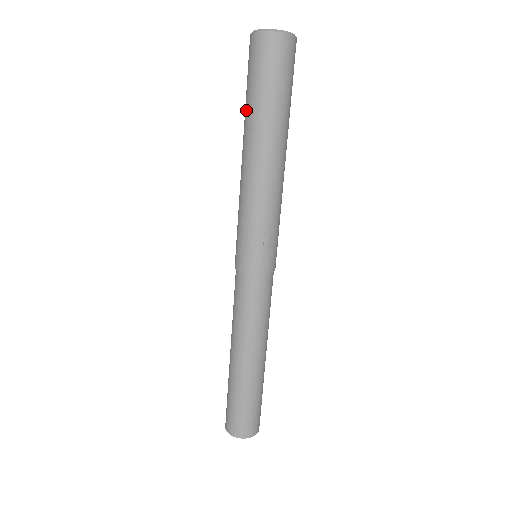
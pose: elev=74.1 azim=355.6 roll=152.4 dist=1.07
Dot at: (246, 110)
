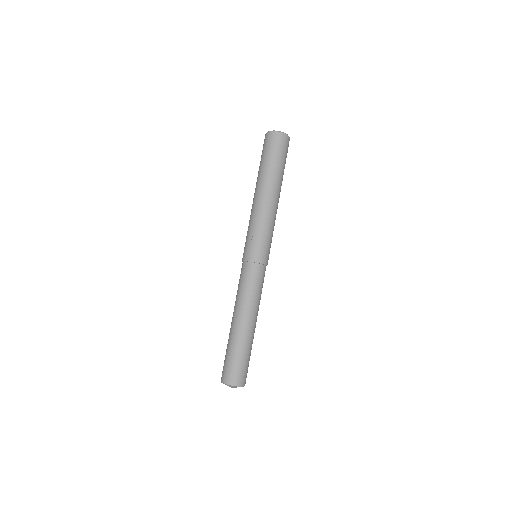
Dot at: occluded
